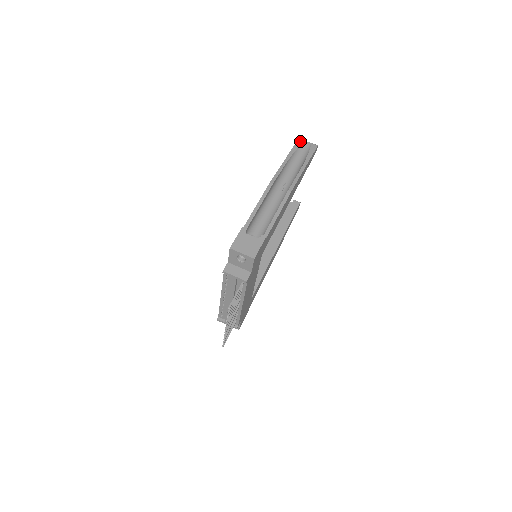
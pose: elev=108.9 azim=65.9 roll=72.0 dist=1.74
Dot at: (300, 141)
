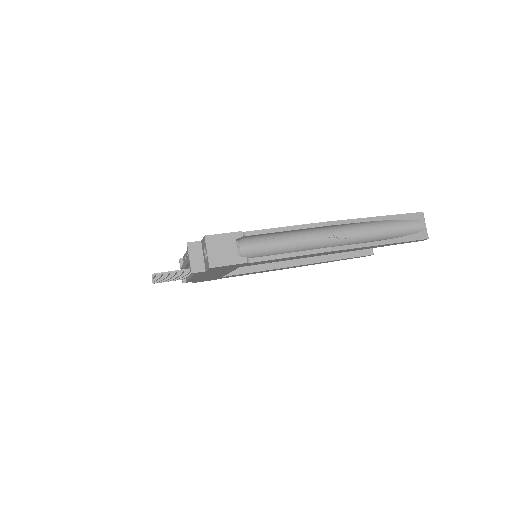
Dot at: (419, 216)
